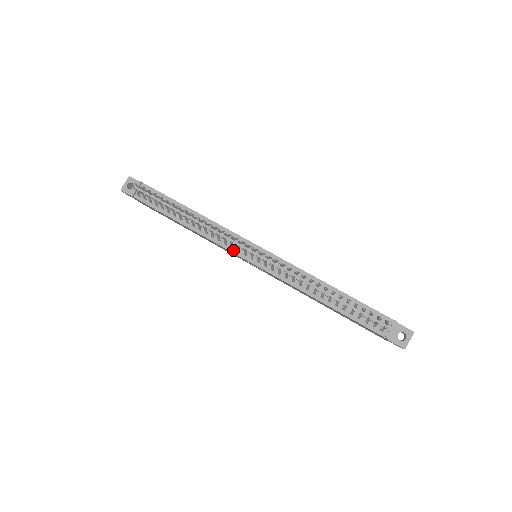
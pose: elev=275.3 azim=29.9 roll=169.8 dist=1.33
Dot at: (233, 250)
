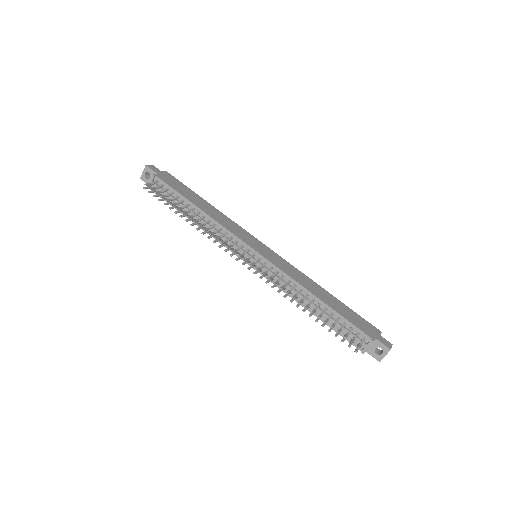
Dot at: occluded
